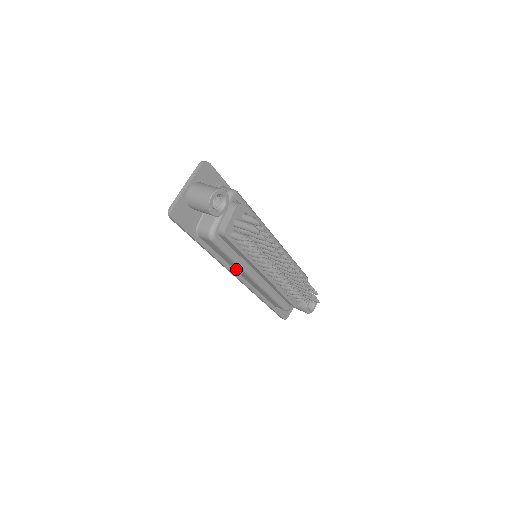
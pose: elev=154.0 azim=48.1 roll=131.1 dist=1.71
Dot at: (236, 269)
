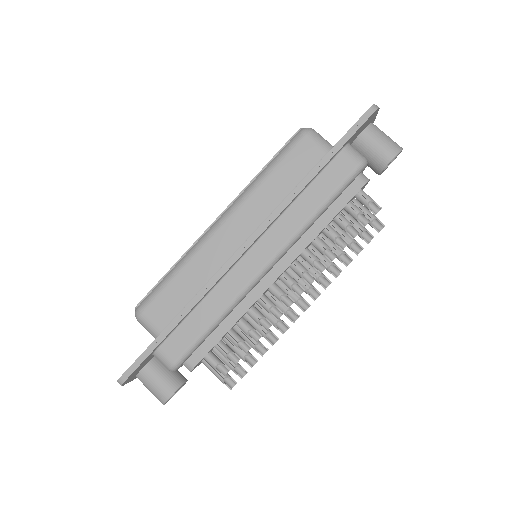
Dot at: occluded
